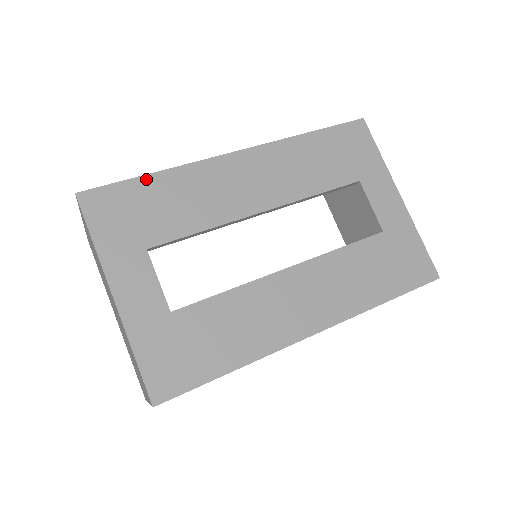
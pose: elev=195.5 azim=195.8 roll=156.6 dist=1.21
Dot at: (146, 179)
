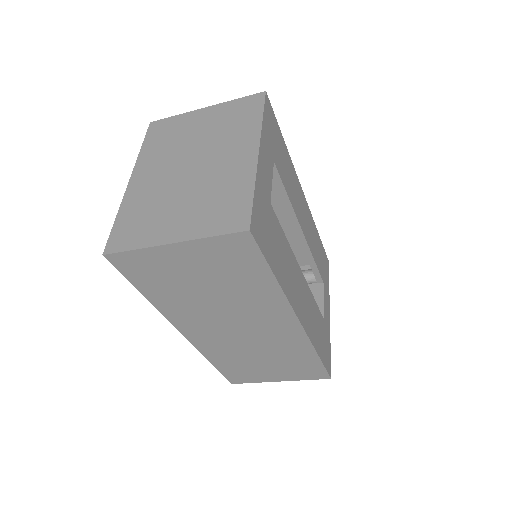
Dot at: (283, 139)
